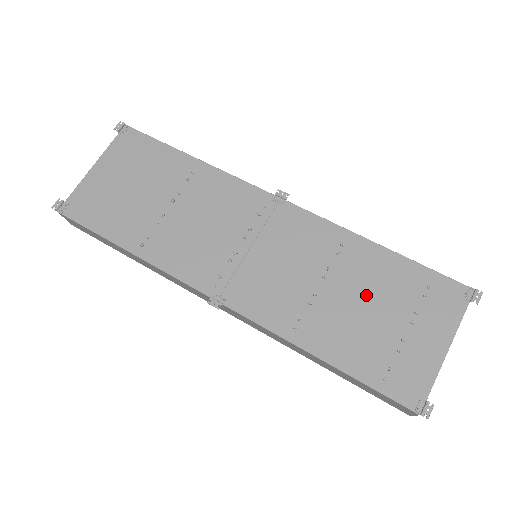
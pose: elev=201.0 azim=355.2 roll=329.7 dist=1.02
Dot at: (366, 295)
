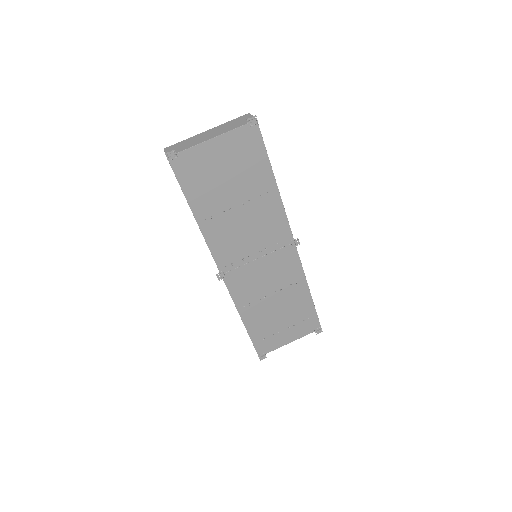
Dot at: (284, 309)
